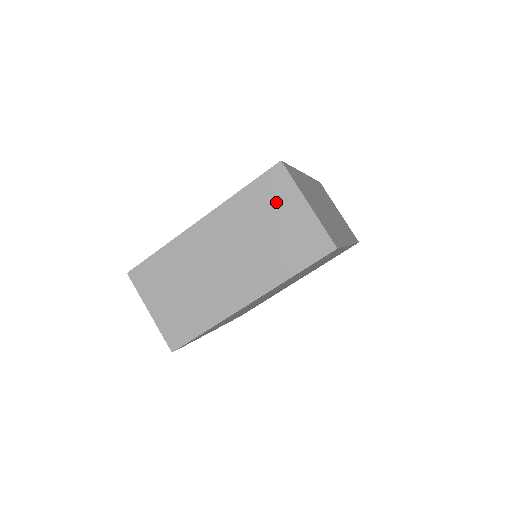
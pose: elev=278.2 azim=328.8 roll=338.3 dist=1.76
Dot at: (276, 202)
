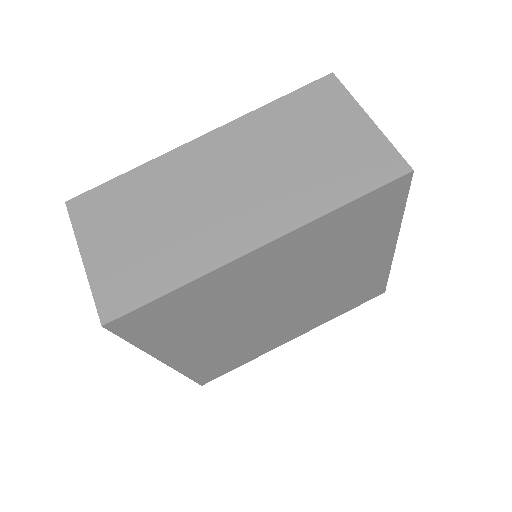
Dot at: (321, 115)
